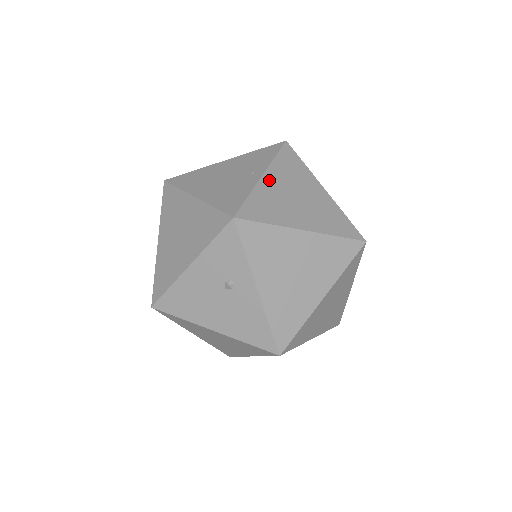
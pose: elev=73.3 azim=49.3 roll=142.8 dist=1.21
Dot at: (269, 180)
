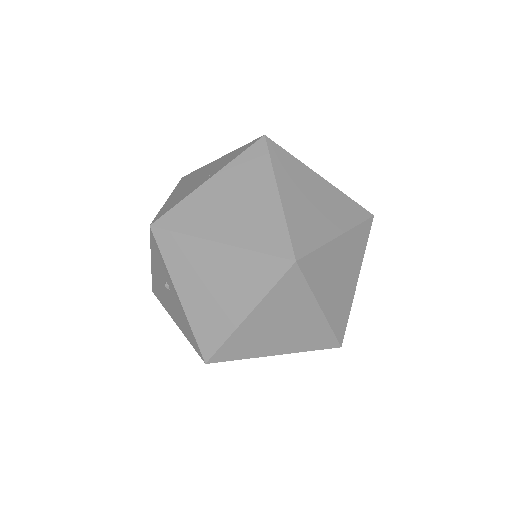
Dot at: (212, 185)
